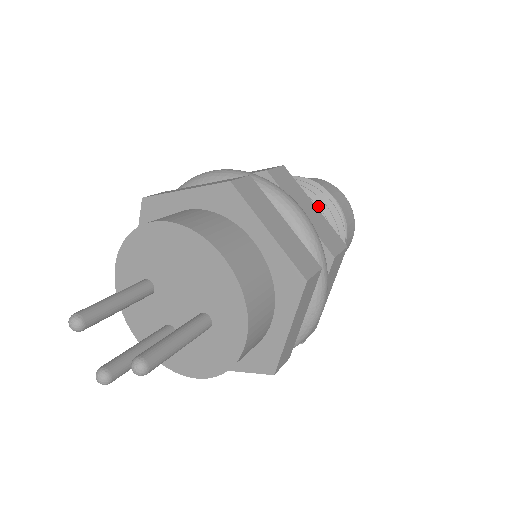
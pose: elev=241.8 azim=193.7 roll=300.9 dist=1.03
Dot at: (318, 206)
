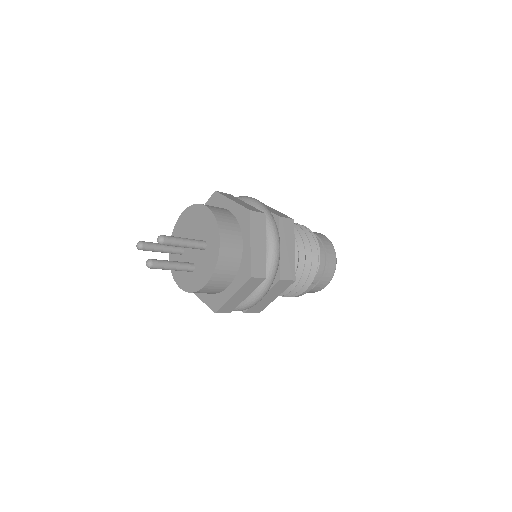
Dot at: occluded
